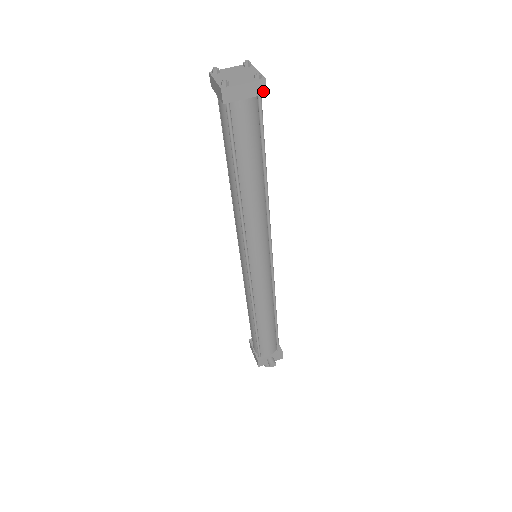
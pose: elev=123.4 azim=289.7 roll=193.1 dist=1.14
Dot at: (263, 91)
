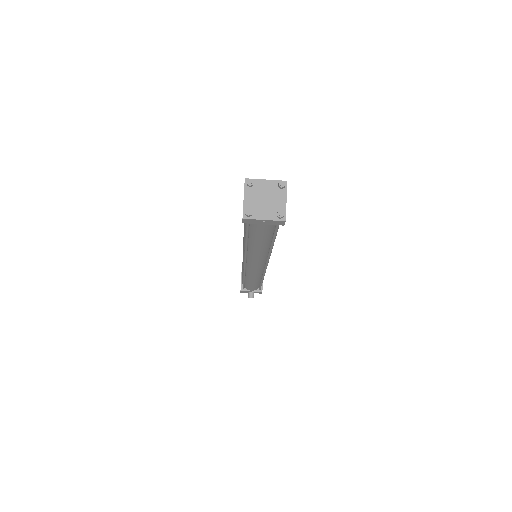
Dot at: (281, 224)
